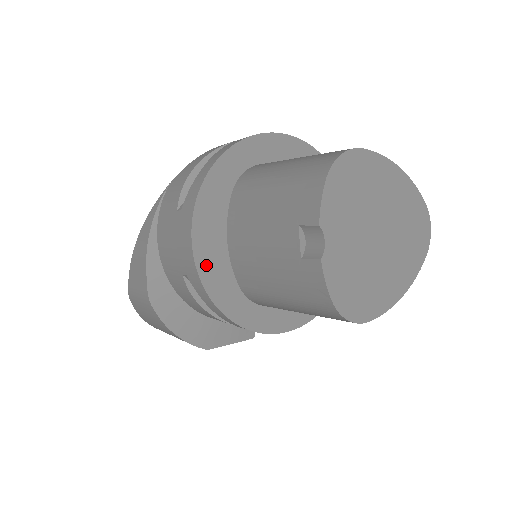
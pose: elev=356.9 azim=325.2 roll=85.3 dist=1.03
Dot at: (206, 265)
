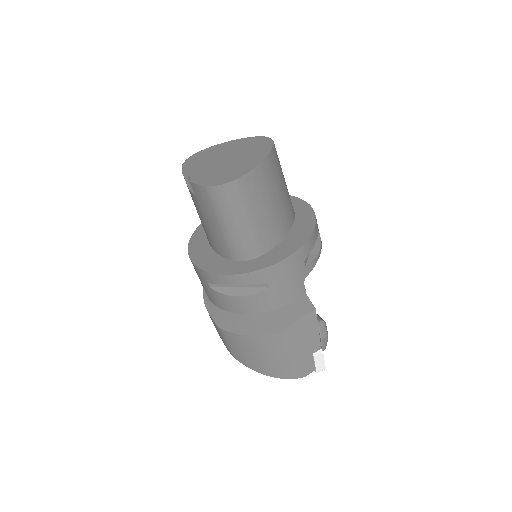
Dot at: (204, 264)
